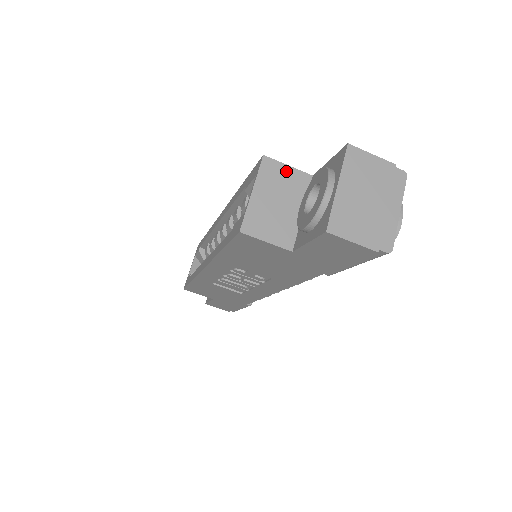
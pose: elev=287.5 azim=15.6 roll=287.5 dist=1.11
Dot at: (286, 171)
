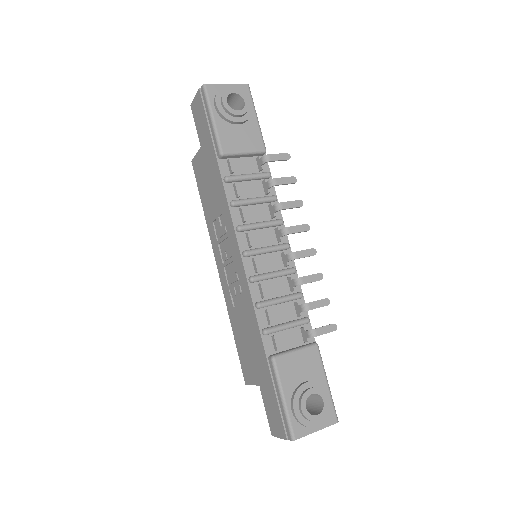
Dot at: occluded
